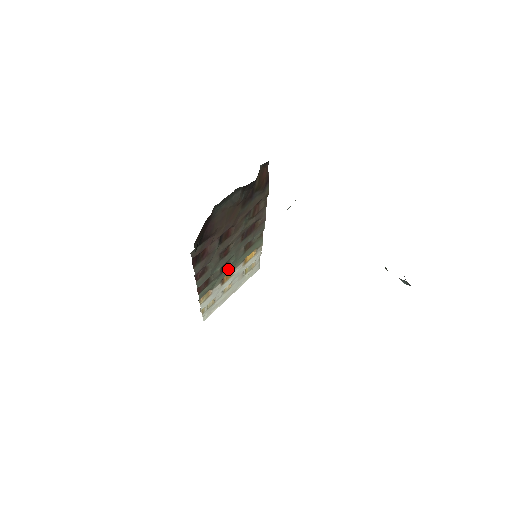
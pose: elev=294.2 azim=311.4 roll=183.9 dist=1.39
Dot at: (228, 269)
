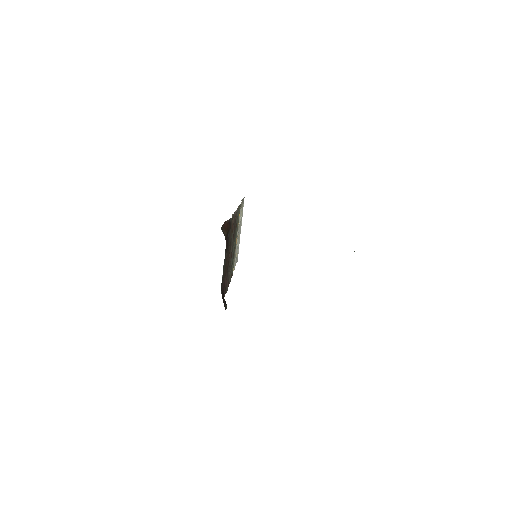
Dot at: (235, 246)
